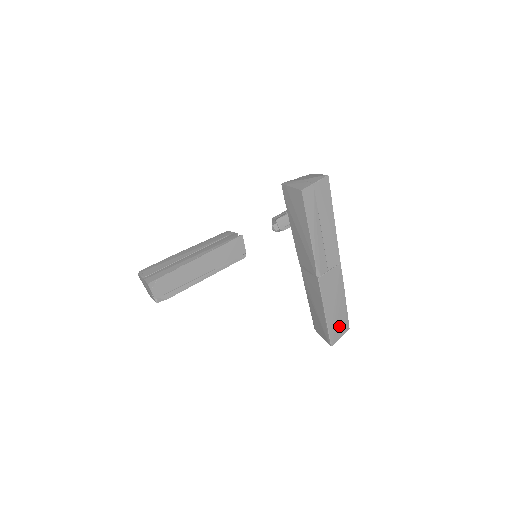
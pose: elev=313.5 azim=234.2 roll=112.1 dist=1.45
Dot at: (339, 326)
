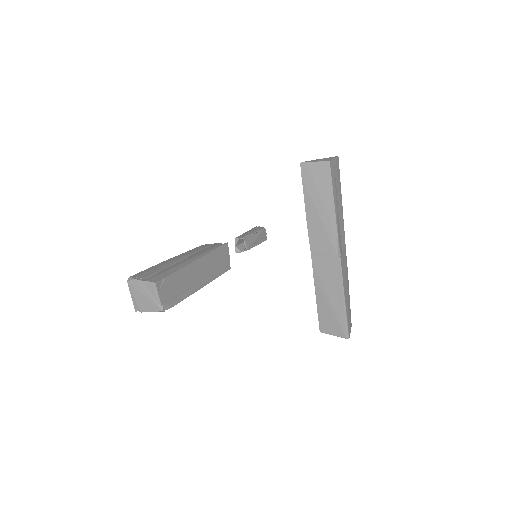
Dot at: (349, 318)
